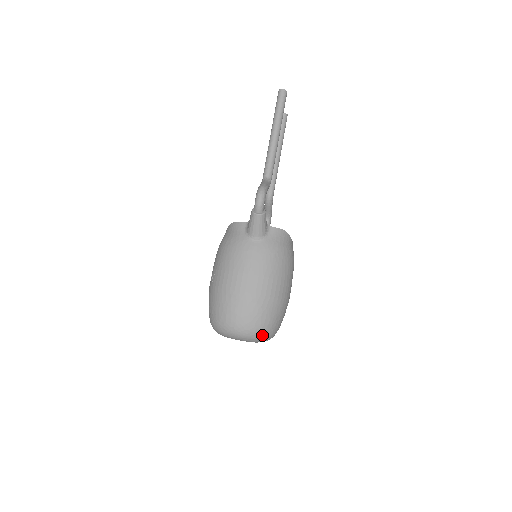
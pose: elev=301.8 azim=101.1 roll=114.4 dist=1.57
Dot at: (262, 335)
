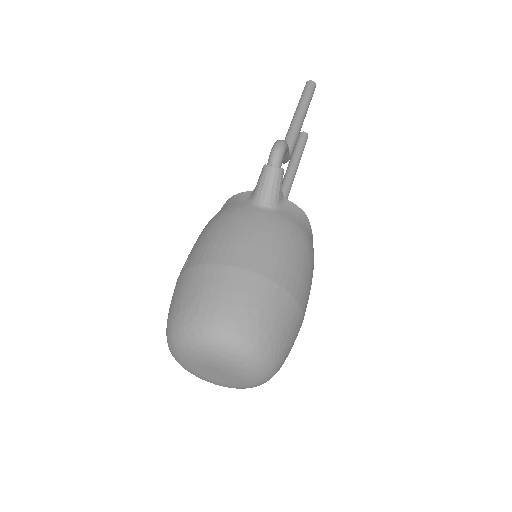
Dot at: (257, 351)
